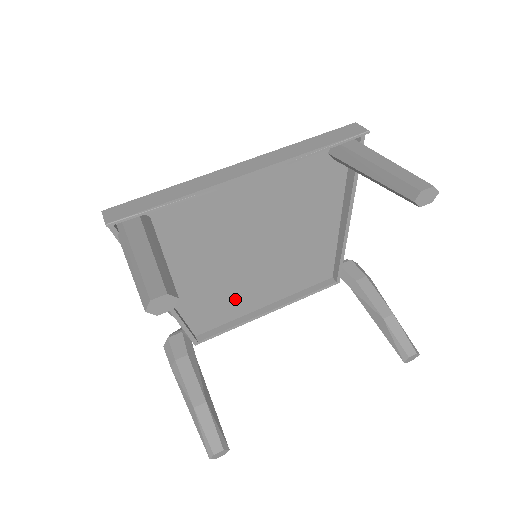
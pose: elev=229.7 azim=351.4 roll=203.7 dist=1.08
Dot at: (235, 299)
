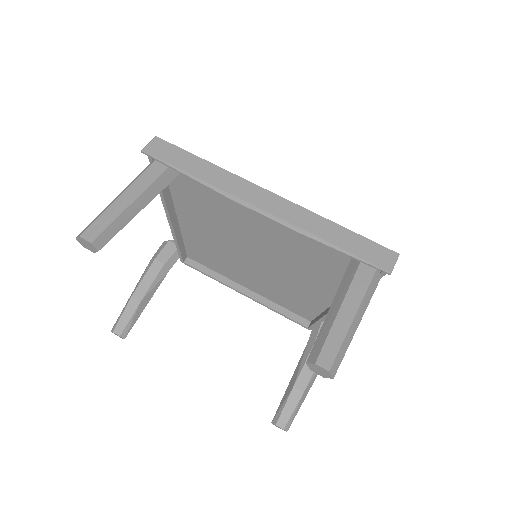
Dot at: (226, 264)
